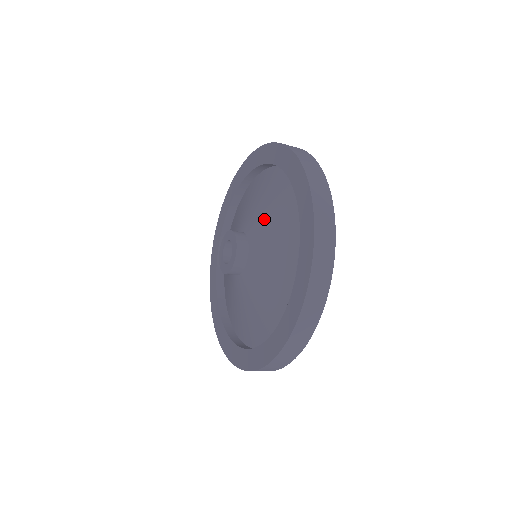
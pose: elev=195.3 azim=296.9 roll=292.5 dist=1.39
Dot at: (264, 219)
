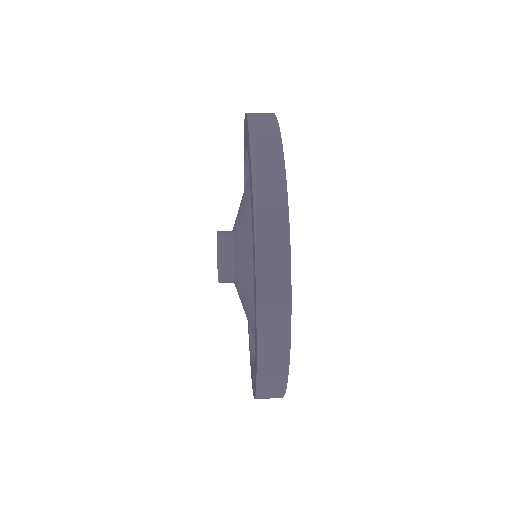
Dot at: (244, 277)
